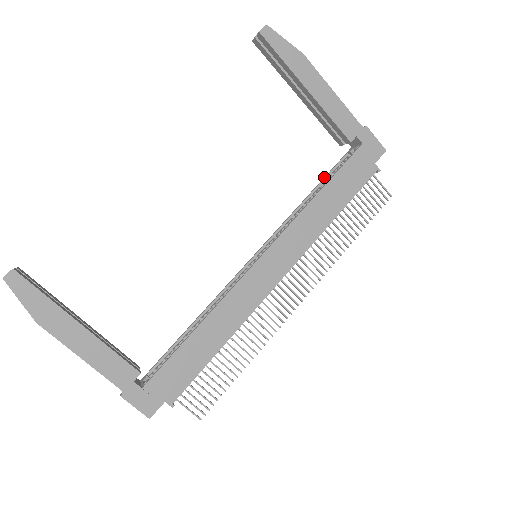
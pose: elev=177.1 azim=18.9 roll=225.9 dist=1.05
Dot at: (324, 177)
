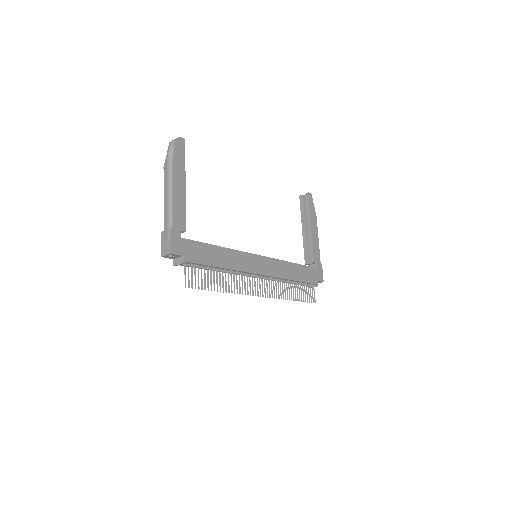
Dot at: occluded
